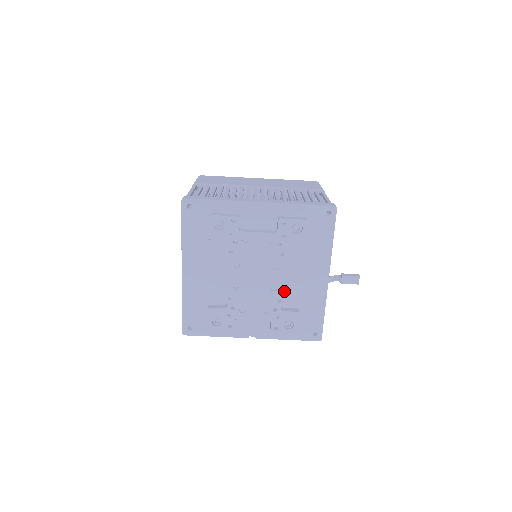
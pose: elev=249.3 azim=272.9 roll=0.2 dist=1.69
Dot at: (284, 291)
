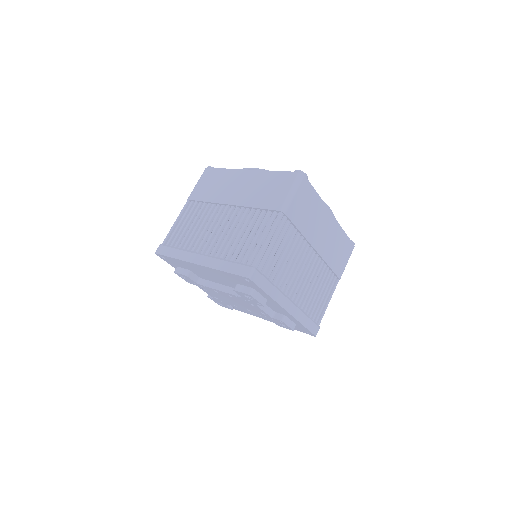
Dot at: occluded
